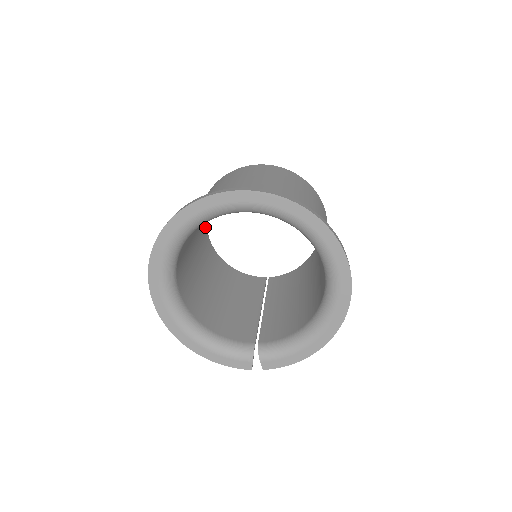
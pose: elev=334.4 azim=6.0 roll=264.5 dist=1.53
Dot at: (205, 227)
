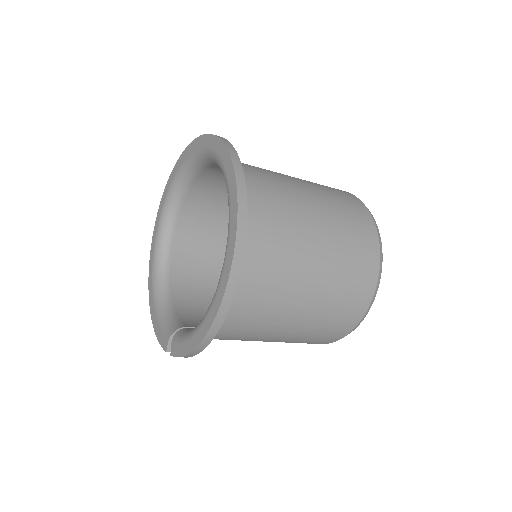
Dot at: occluded
